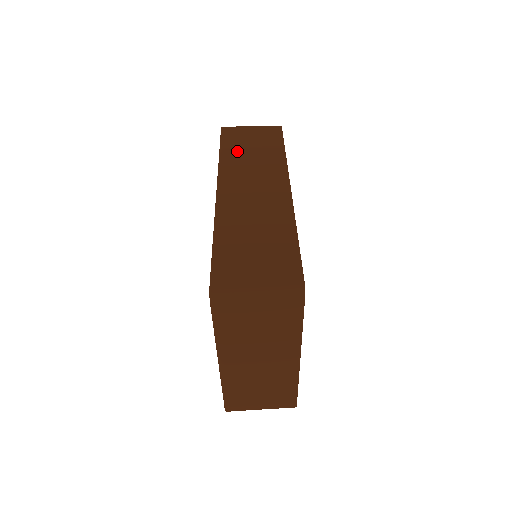
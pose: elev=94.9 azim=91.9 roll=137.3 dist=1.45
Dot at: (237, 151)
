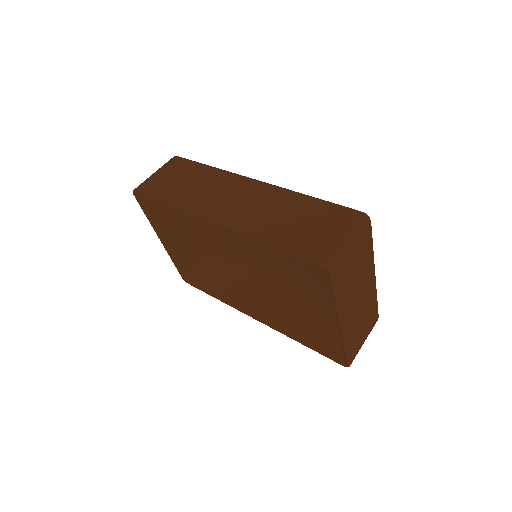
Dot at: (178, 193)
